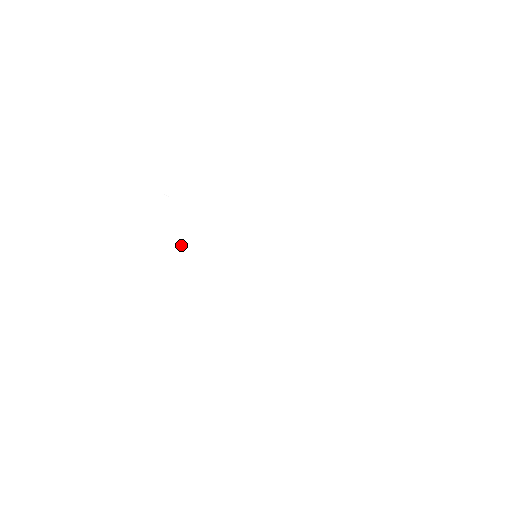
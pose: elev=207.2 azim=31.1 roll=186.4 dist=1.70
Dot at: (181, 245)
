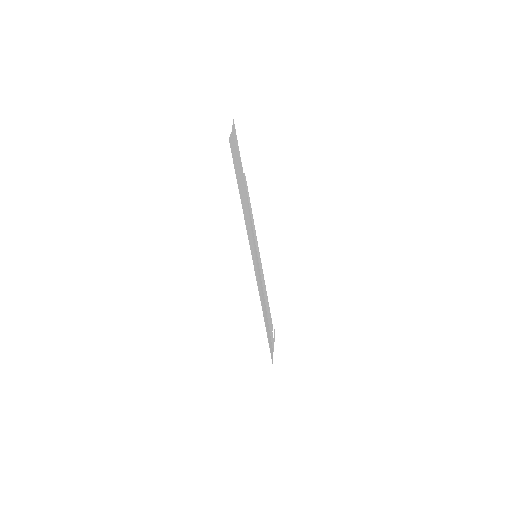
Dot at: (238, 185)
